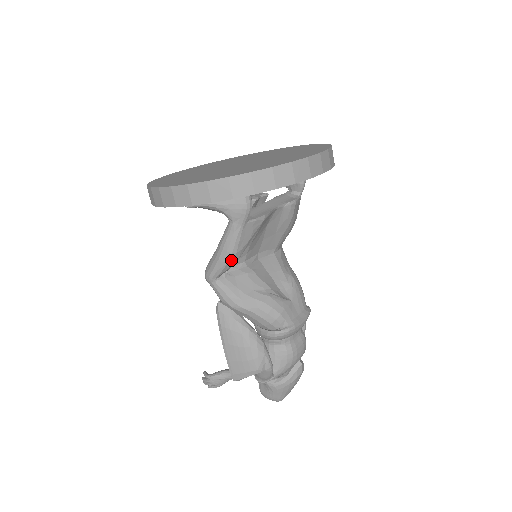
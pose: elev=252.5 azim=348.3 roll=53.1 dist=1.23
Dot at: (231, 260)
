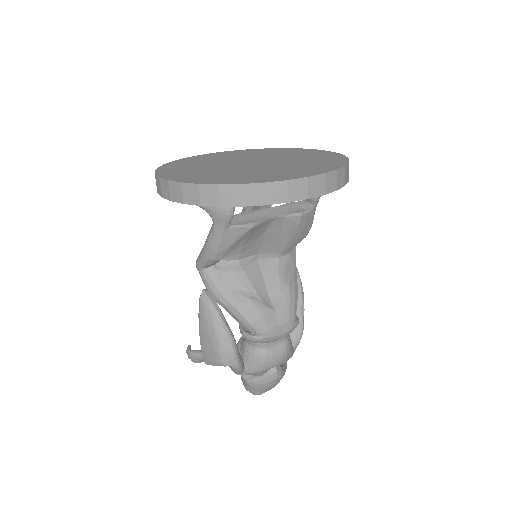
Dot at: (213, 257)
